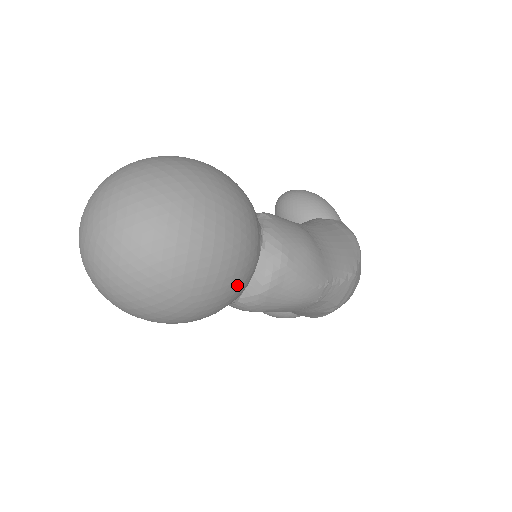
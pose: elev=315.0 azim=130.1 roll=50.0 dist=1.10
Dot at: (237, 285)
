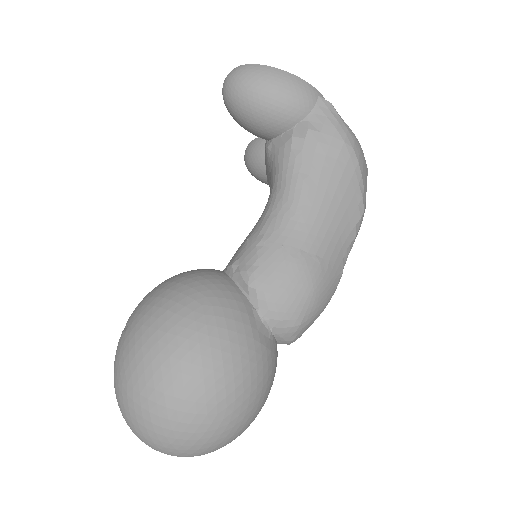
Dot at: occluded
